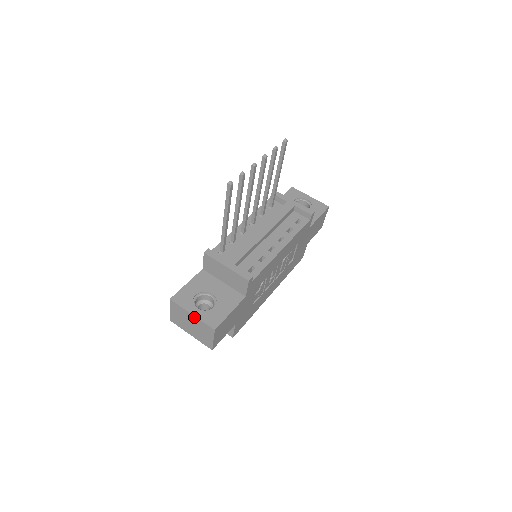
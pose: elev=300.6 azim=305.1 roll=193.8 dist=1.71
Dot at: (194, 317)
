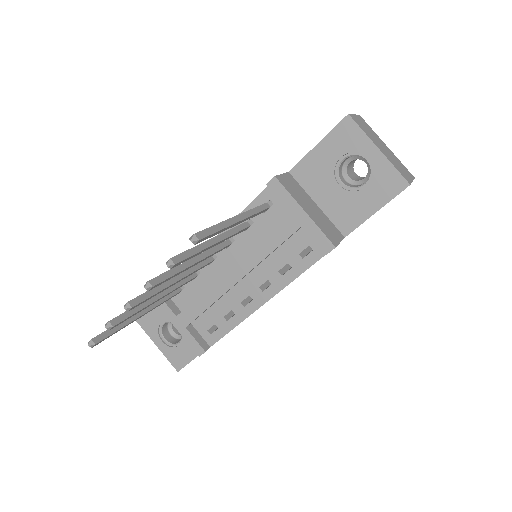
Dot at: (160, 348)
